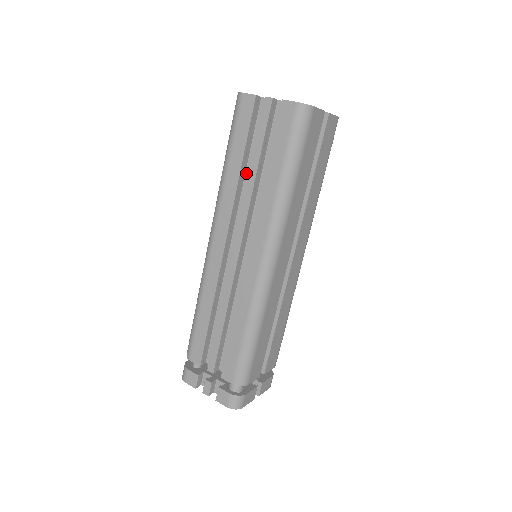
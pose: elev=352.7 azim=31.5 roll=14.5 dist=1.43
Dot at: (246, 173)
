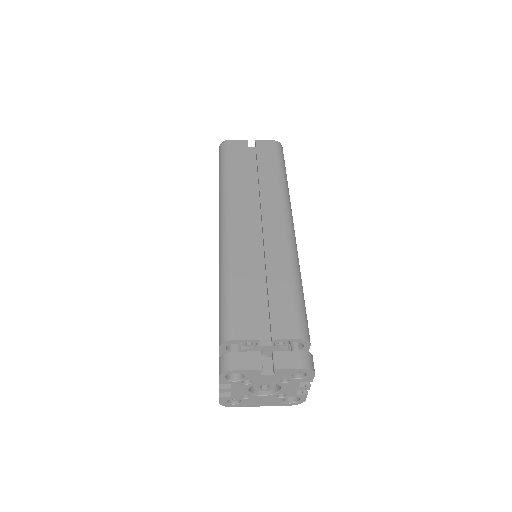
Dot at: occluded
